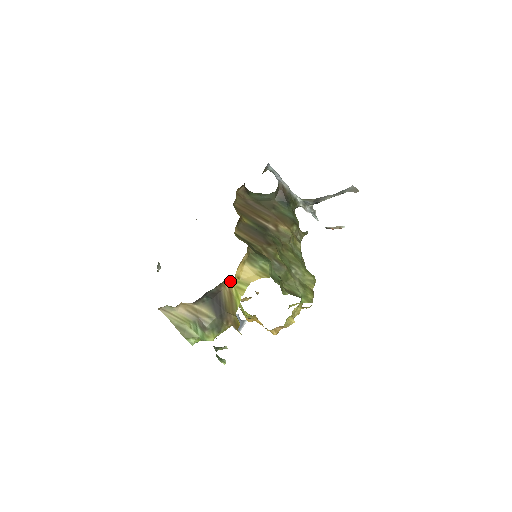
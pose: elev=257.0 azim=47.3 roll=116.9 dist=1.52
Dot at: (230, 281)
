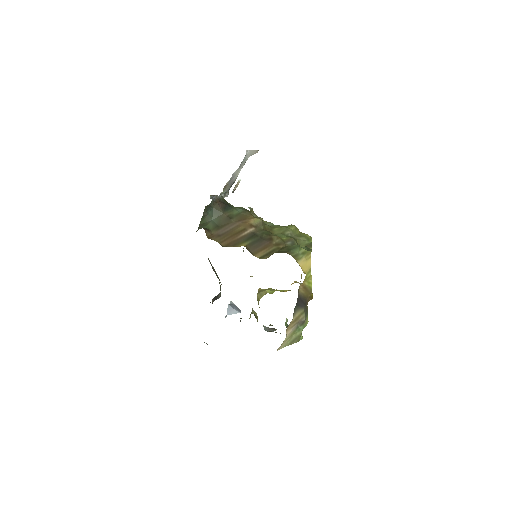
Dot at: (304, 281)
